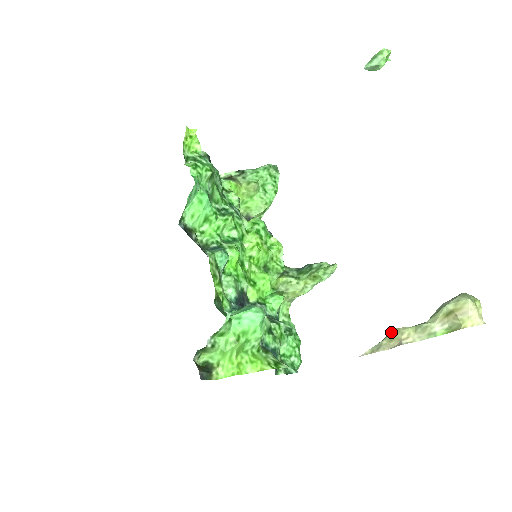
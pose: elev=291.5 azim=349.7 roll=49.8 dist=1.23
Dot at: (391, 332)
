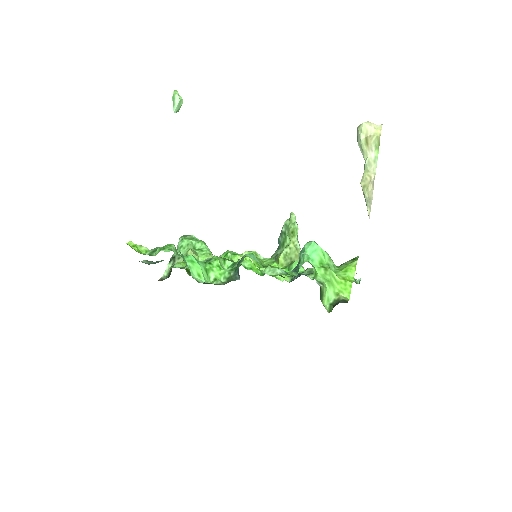
Dot at: (362, 187)
